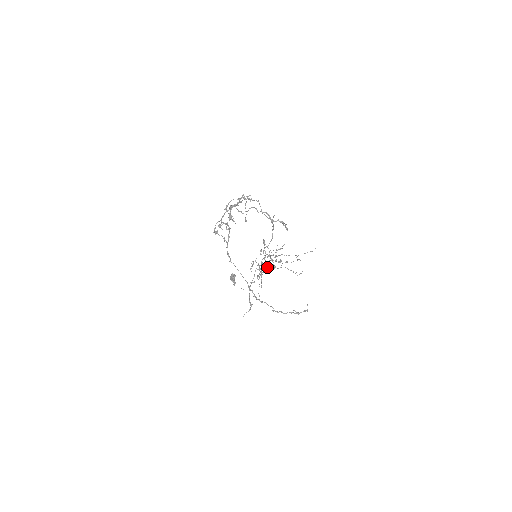
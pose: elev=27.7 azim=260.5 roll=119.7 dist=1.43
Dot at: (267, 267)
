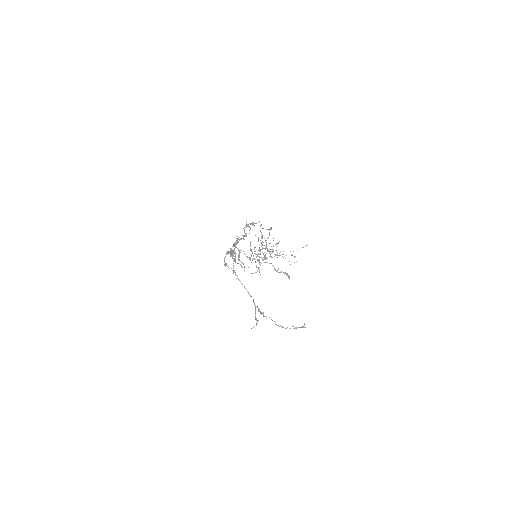
Dot at: (264, 252)
